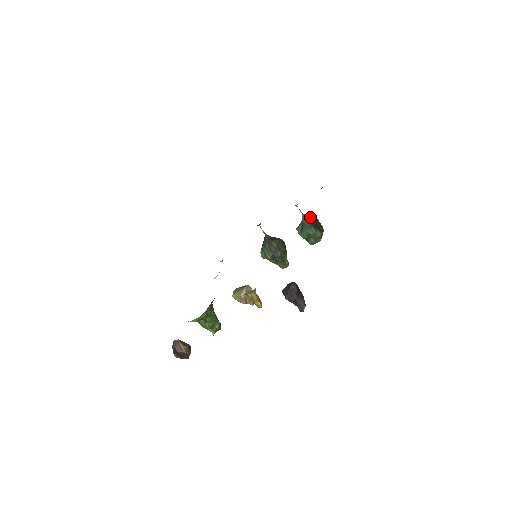
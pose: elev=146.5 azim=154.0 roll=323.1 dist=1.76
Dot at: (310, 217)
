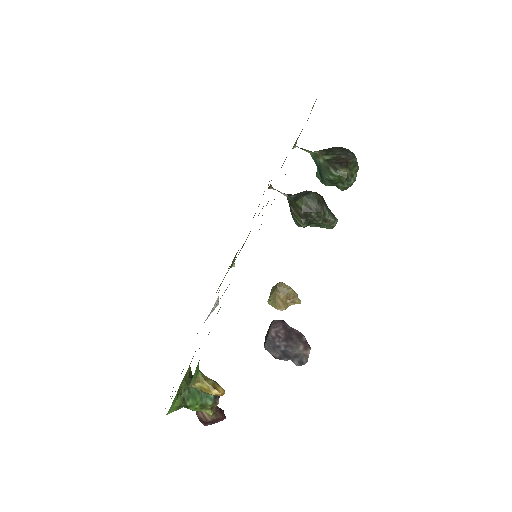
Dot at: (324, 152)
